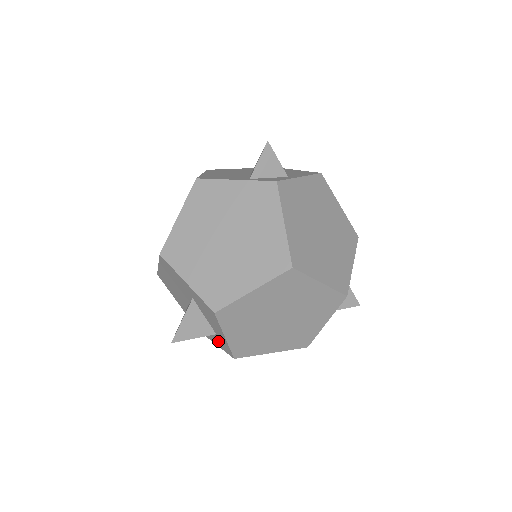
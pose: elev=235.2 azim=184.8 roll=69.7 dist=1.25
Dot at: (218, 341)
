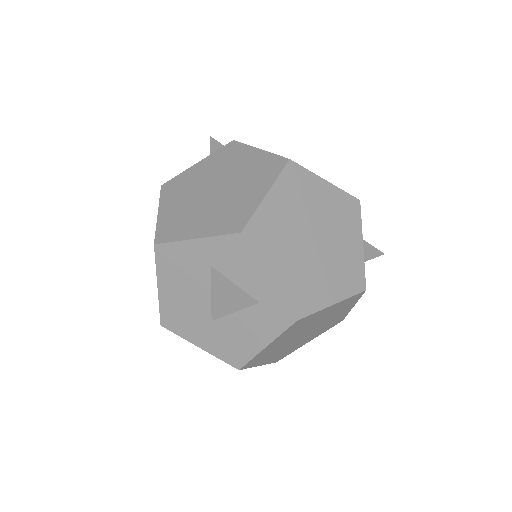
Dot at: (267, 321)
